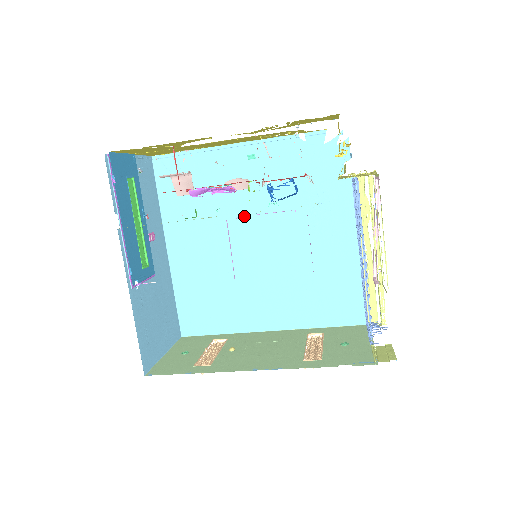
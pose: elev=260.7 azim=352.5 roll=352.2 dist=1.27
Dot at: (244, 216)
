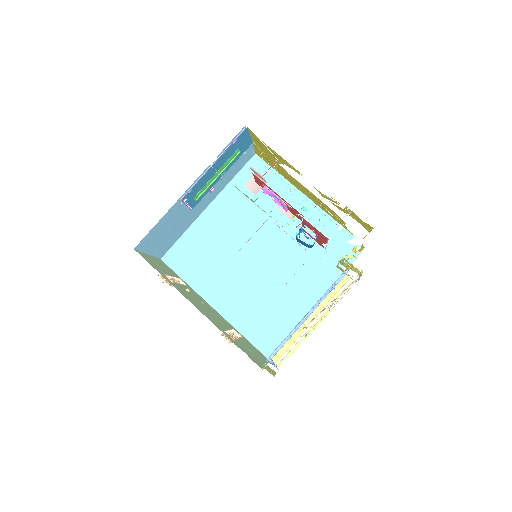
Dot at: (268, 233)
